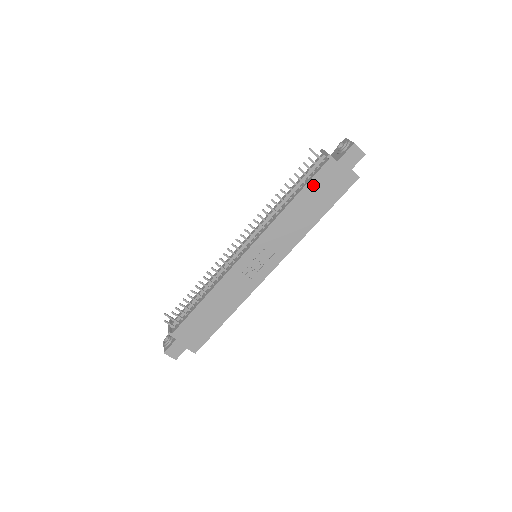
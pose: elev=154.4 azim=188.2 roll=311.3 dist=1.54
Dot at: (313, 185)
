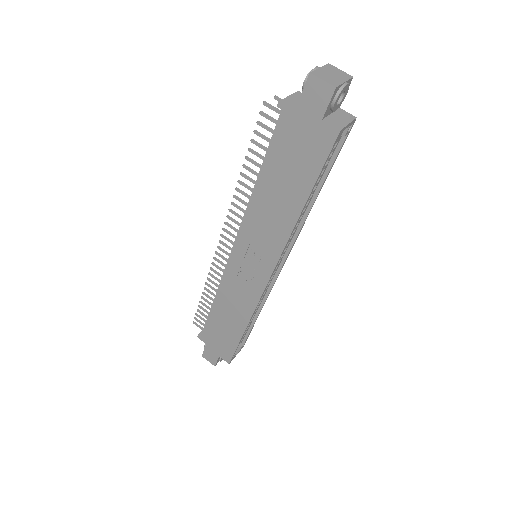
Dot at: (275, 154)
